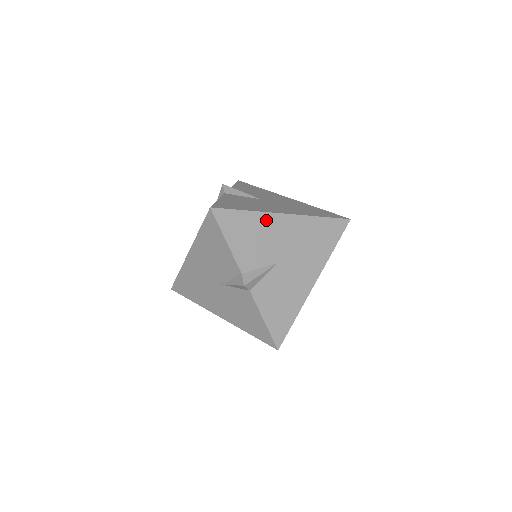
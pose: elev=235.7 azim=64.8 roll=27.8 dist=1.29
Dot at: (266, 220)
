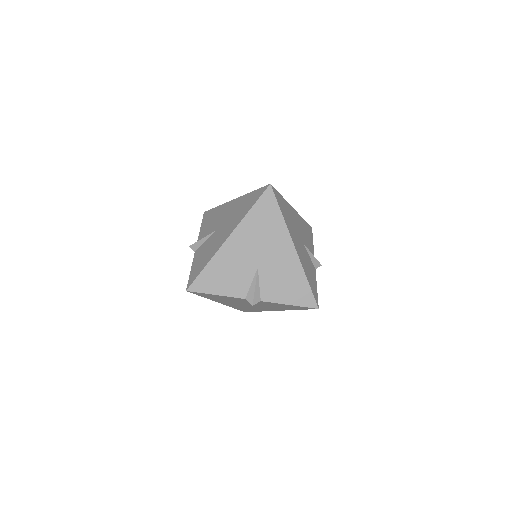
Dot at: (222, 256)
